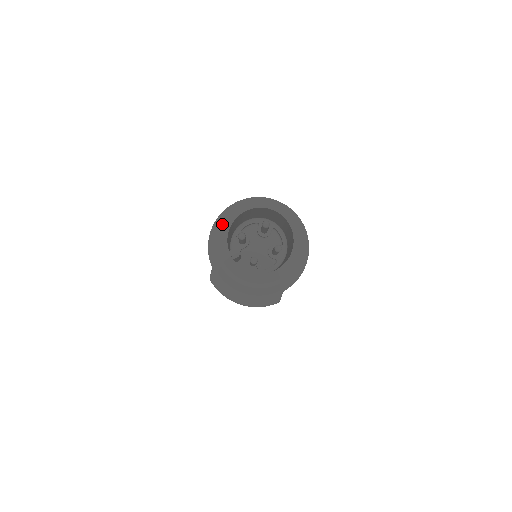
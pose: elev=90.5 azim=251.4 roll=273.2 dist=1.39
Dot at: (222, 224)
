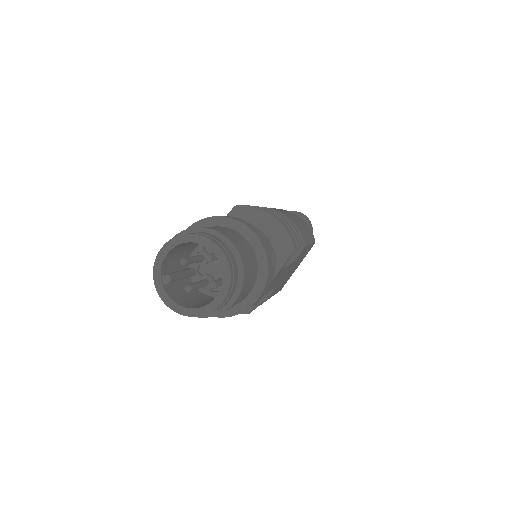
Dot at: (161, 248)
